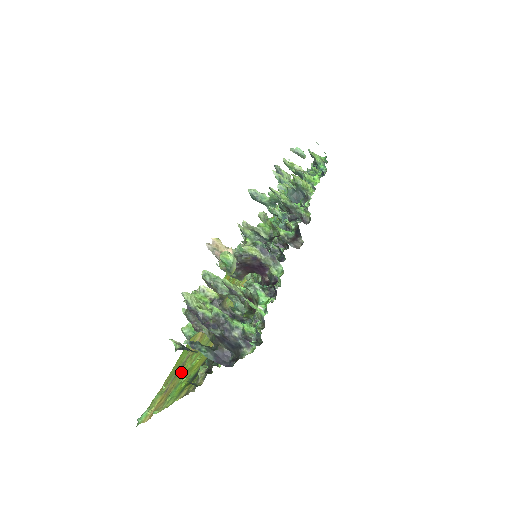
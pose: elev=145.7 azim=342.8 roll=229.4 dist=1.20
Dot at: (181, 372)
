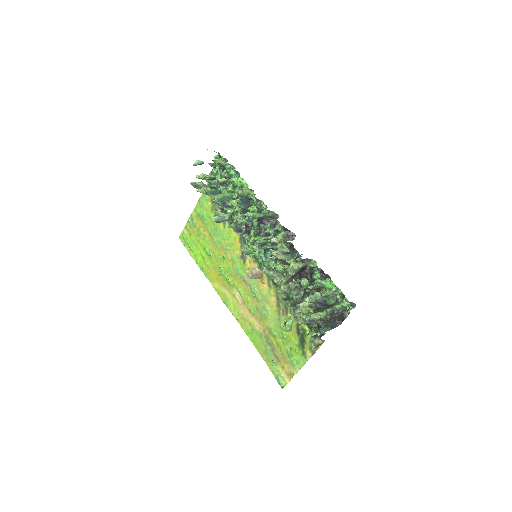
Dot at: (276, 347)
